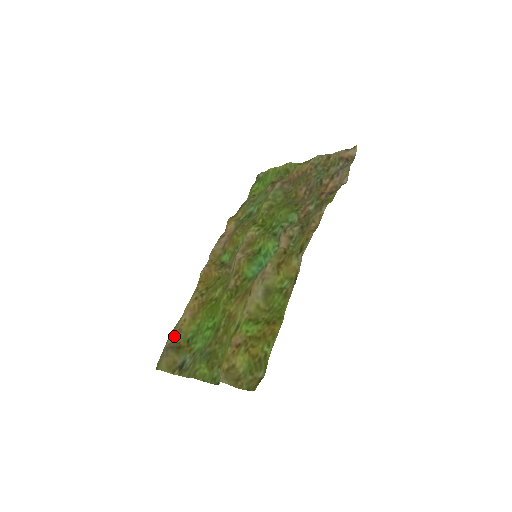
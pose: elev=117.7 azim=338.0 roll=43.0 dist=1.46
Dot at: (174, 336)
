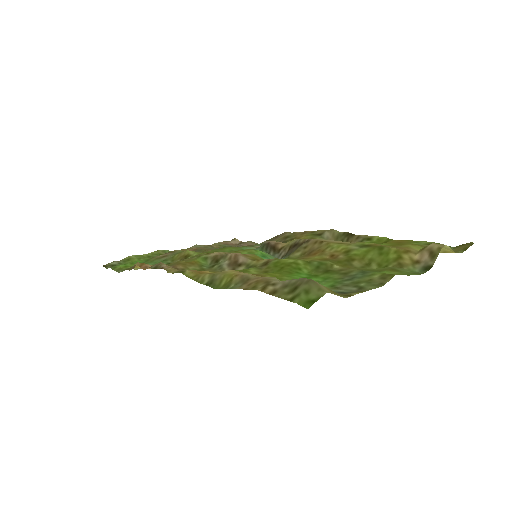
Dot at: occluded
